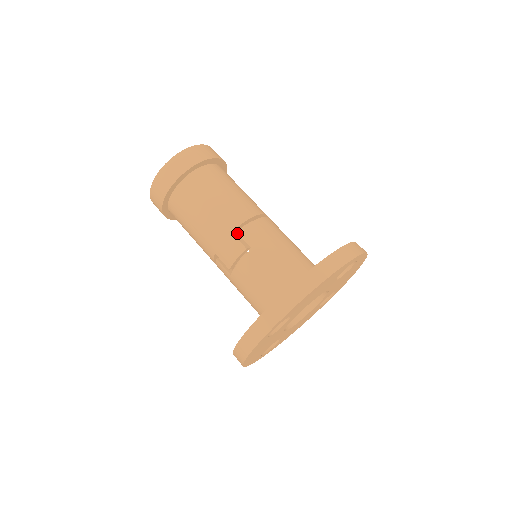
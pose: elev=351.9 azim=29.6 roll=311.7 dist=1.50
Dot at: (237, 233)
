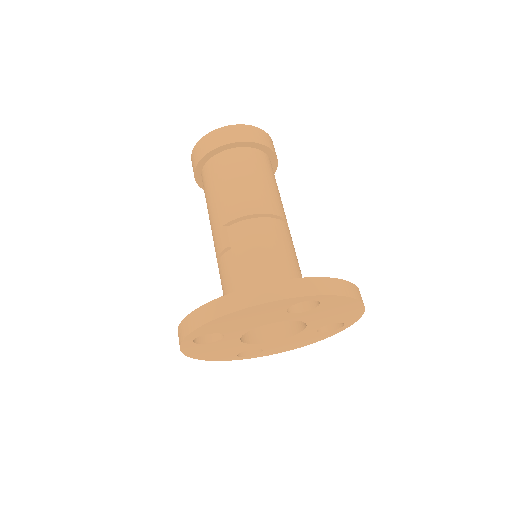
Dot at: occluded
